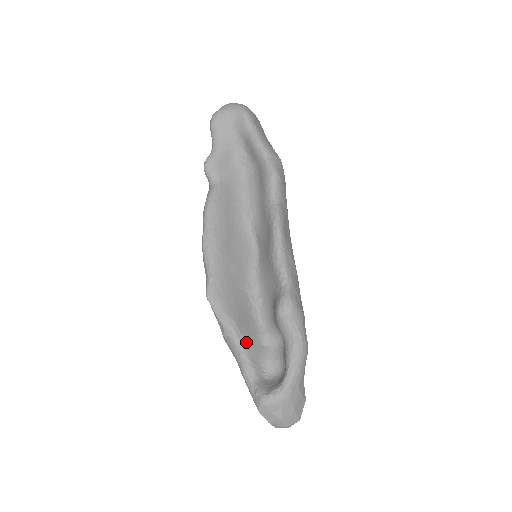
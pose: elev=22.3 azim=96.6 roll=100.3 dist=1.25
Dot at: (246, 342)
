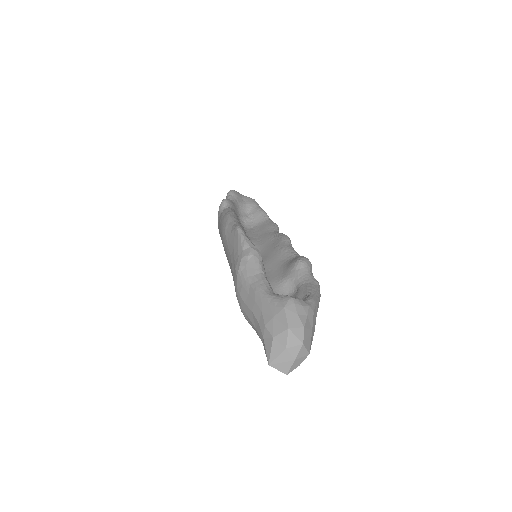
Dot at: occluded
